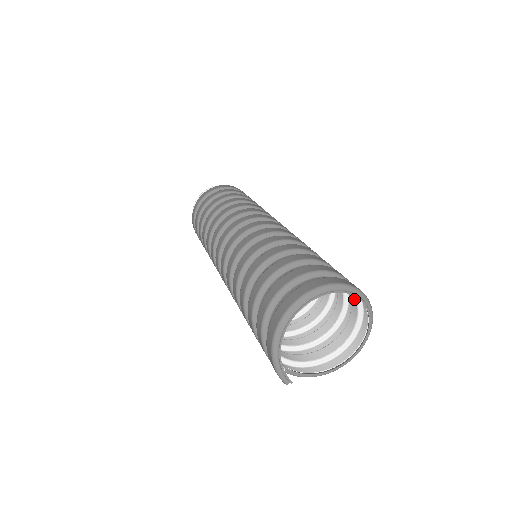
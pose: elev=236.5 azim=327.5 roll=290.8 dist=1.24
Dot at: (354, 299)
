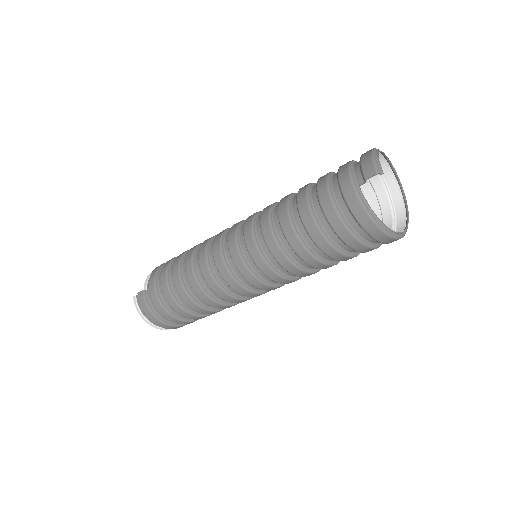
Dot at: (391, 217)
